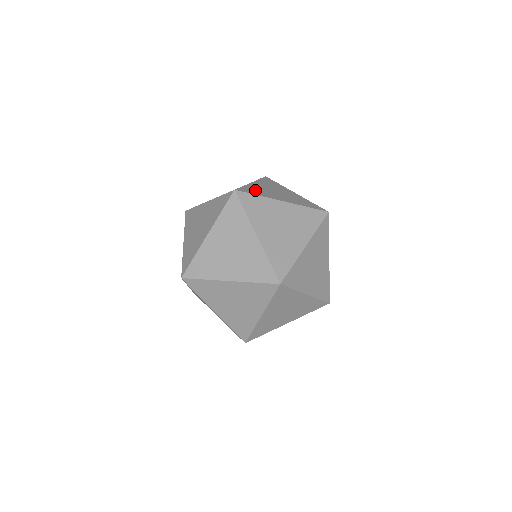
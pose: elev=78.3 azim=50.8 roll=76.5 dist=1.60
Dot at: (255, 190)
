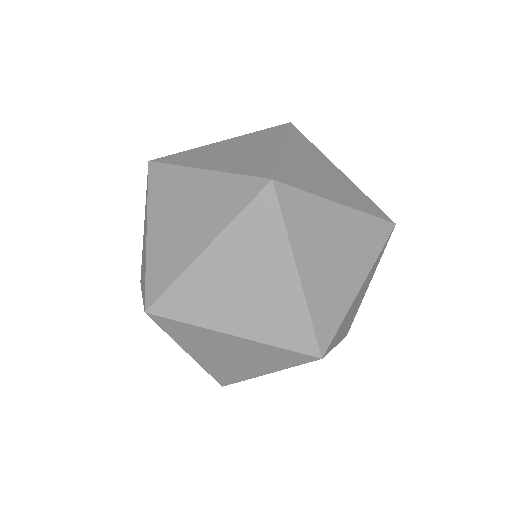
Dot at: (162, 264)
